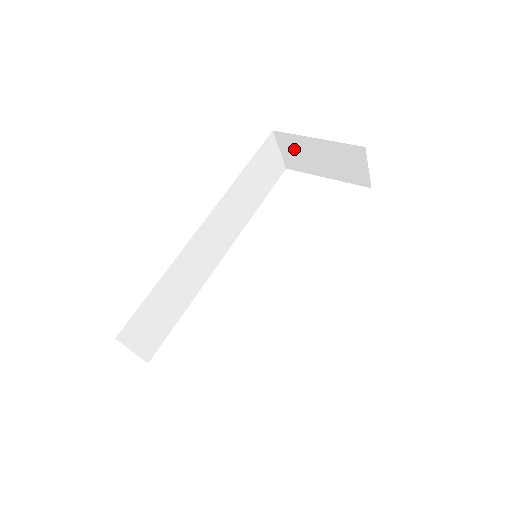
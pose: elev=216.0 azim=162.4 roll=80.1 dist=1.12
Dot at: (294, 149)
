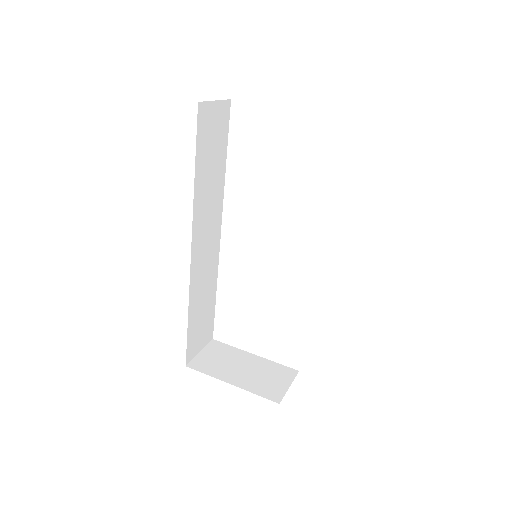
Dot at: occluded
